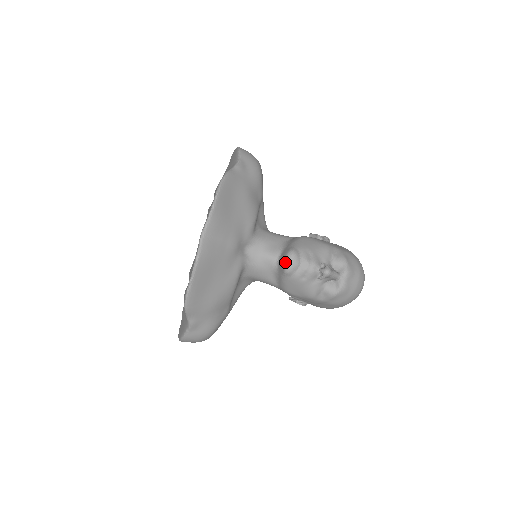
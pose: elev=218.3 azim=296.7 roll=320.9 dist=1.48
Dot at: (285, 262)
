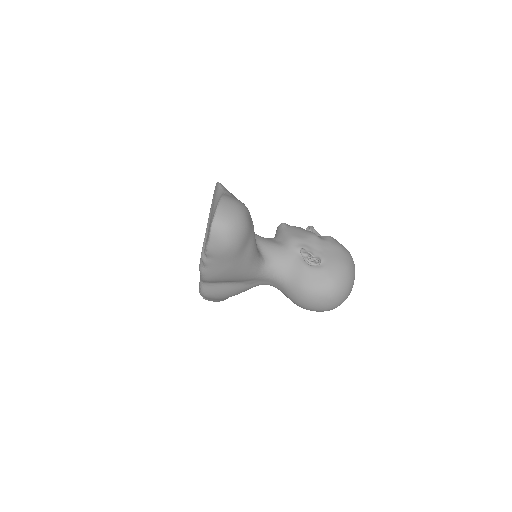
Dot at: occluded
